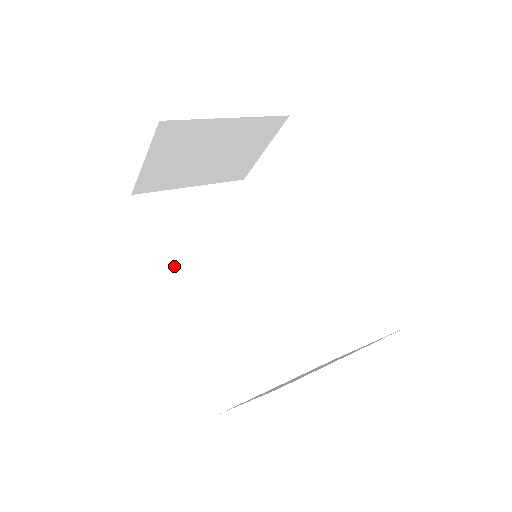
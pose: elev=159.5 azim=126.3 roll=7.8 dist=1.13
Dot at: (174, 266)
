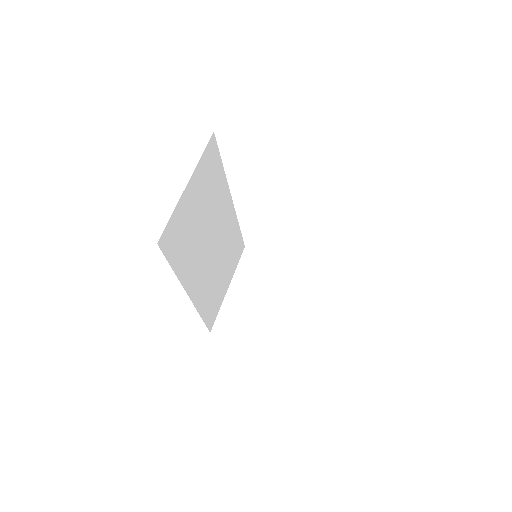
Dot at: (187, 274)
